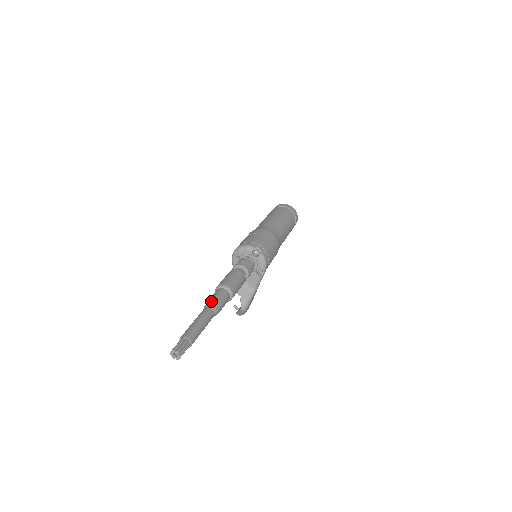
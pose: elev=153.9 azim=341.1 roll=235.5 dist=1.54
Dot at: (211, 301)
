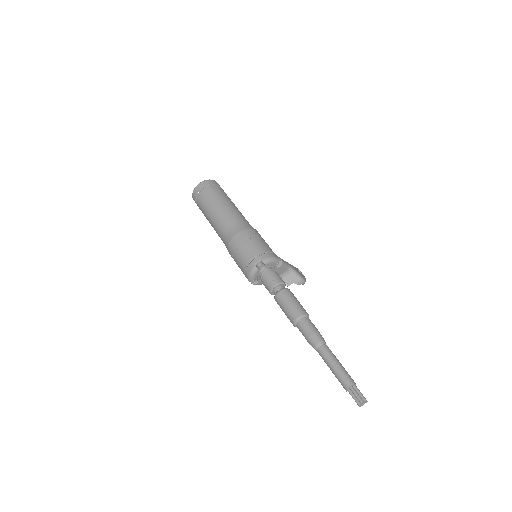
Dot at: (311, 343)
